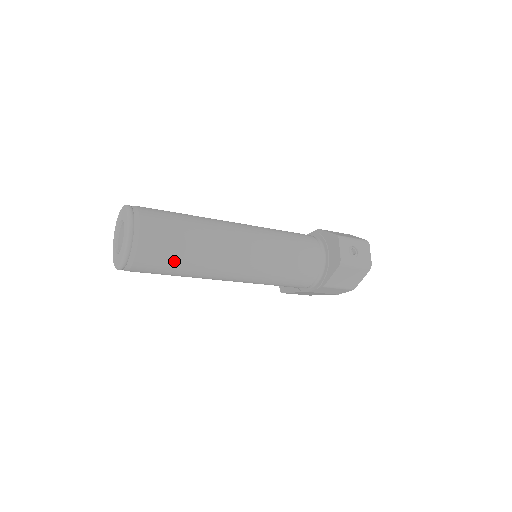
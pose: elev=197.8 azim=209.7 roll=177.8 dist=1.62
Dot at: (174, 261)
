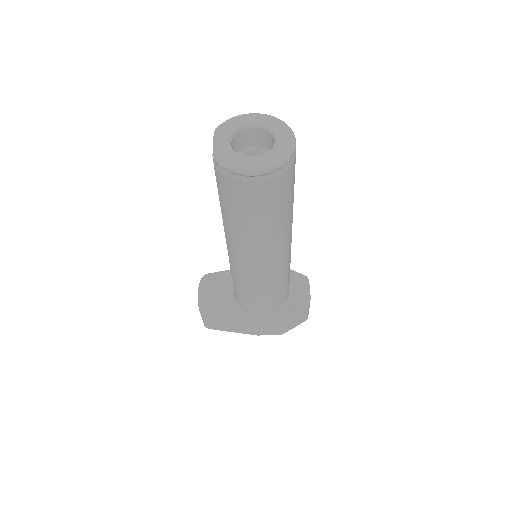
Dot at: (281, 207)
